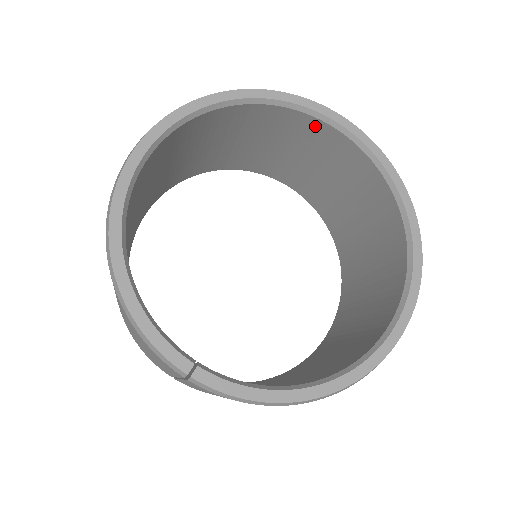
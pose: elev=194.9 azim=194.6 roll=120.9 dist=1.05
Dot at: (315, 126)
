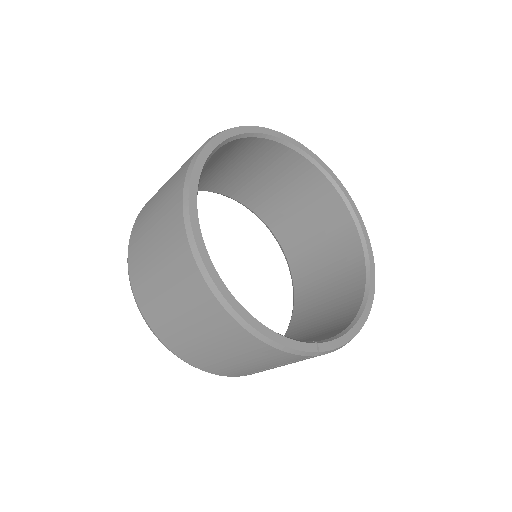
Dot at: (254, 143)
